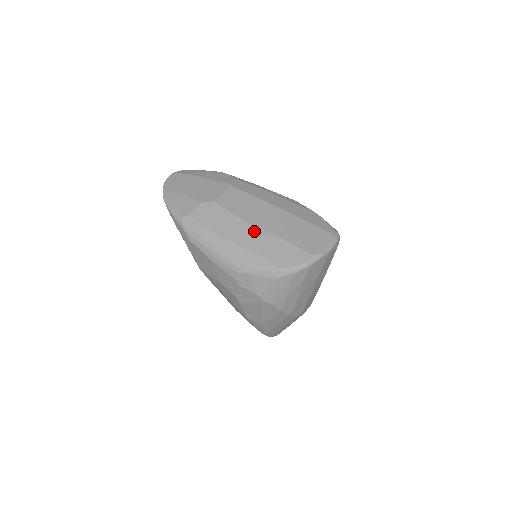
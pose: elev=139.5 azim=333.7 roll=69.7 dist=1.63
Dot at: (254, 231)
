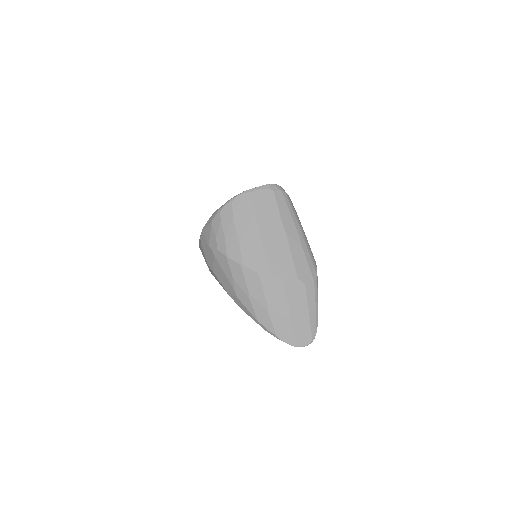
Dot at: occluded
